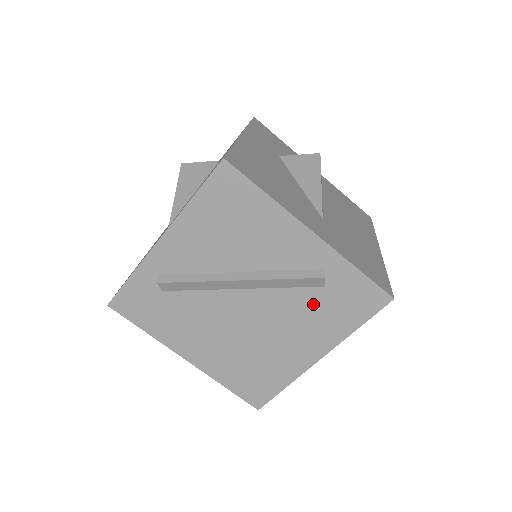
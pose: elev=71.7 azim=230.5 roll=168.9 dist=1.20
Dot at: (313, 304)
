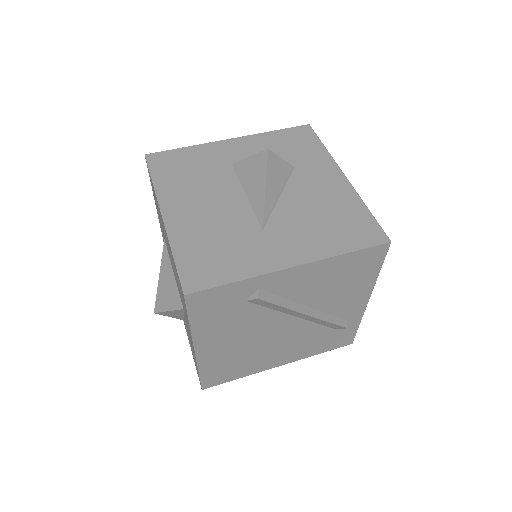
Dot at: (318, 336)
